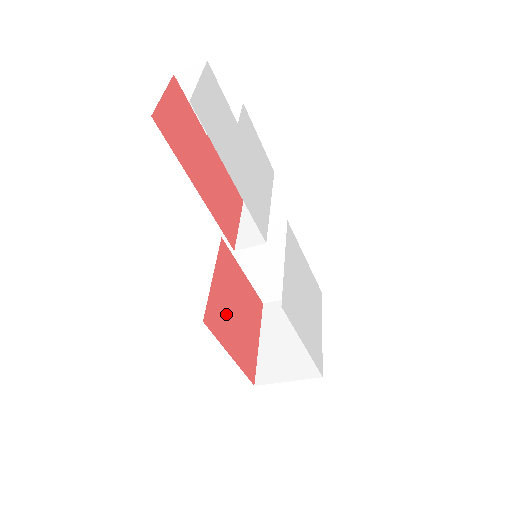
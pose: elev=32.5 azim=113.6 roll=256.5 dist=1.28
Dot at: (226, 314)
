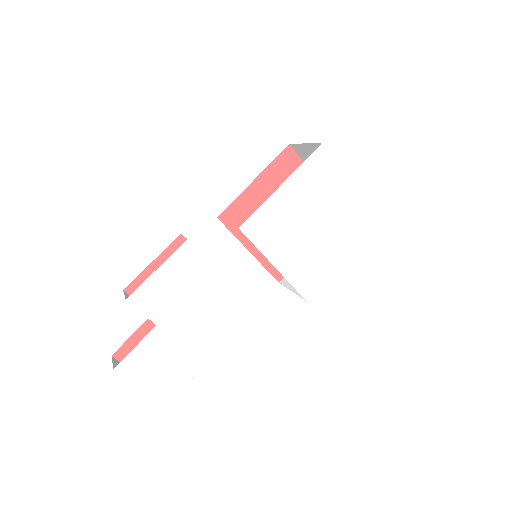
Dot at: occluded
